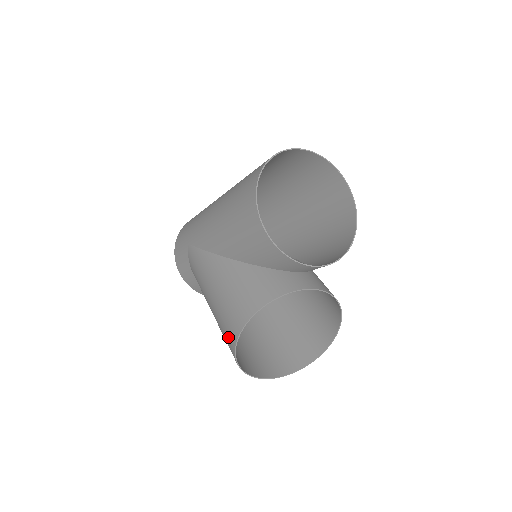
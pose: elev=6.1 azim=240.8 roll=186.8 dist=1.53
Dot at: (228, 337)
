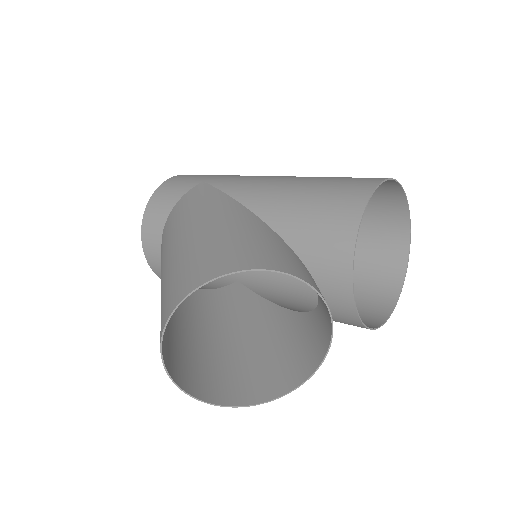
Dot at: (201, 269)
